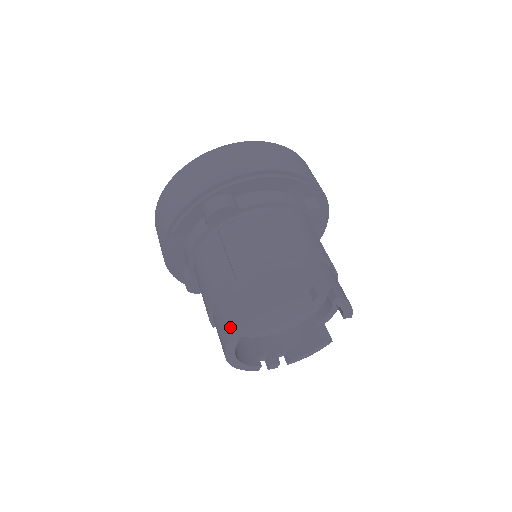
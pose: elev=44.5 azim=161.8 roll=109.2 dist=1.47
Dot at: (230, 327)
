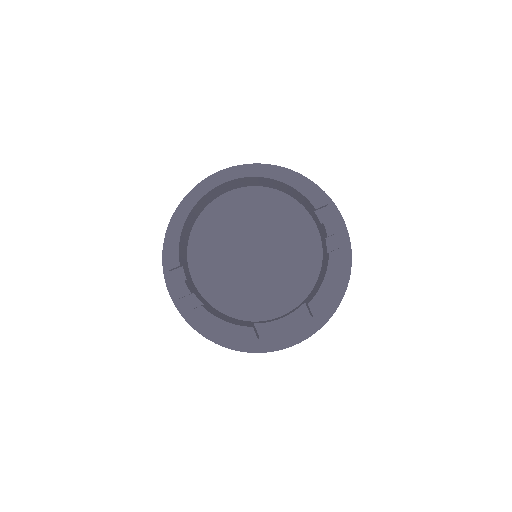
Dot at: occluded
